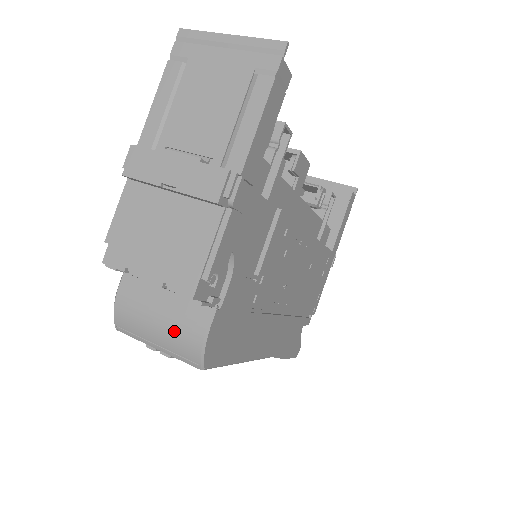
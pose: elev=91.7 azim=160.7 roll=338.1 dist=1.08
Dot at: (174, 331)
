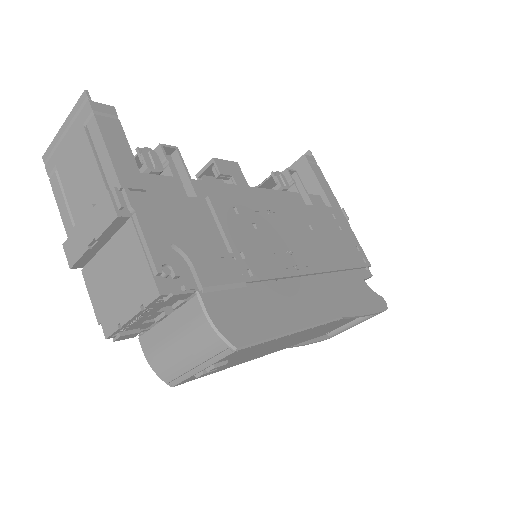
Dot at: (191, 341)
